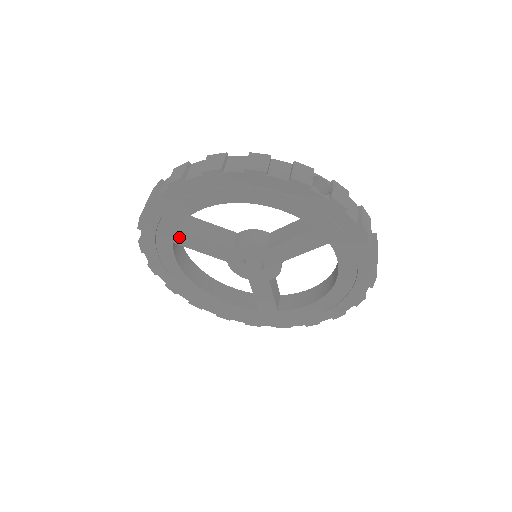
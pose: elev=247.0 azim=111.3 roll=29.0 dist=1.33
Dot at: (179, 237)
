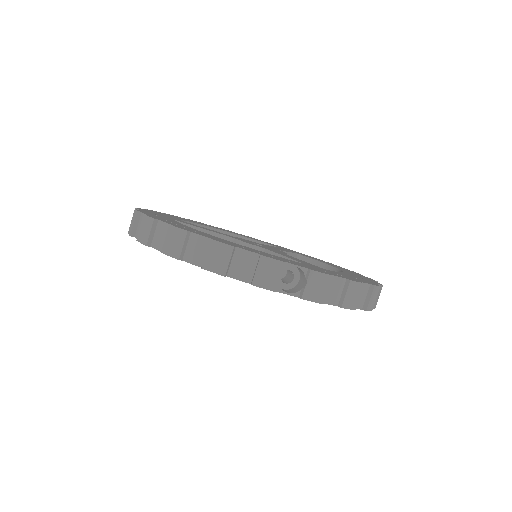
Dot at: occluded
